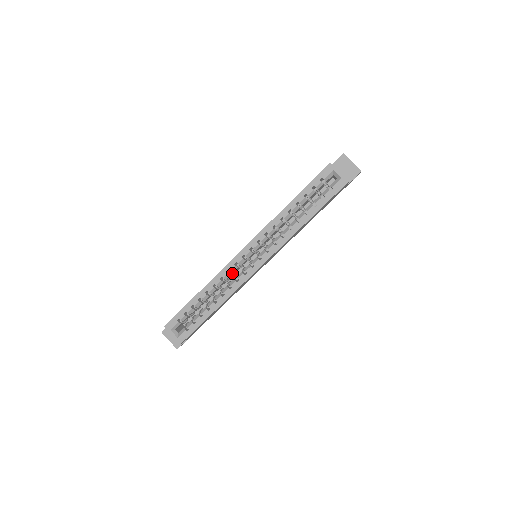
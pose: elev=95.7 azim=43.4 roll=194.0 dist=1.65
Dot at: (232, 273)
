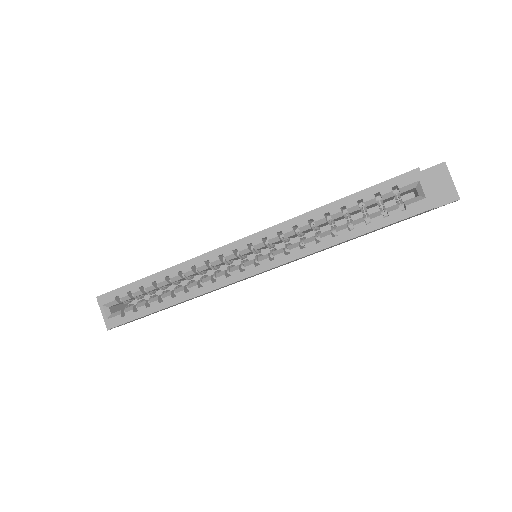
Dot at: (212, 266)
